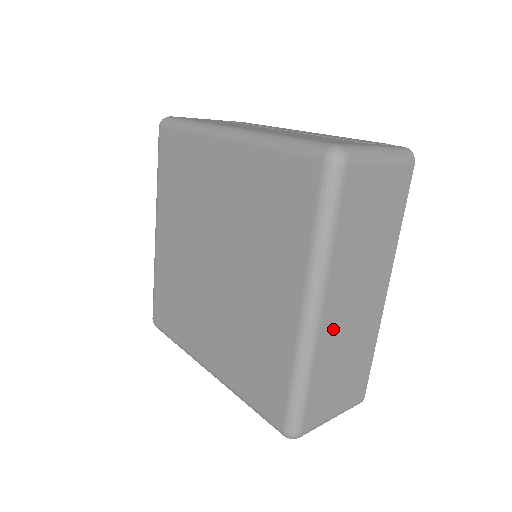
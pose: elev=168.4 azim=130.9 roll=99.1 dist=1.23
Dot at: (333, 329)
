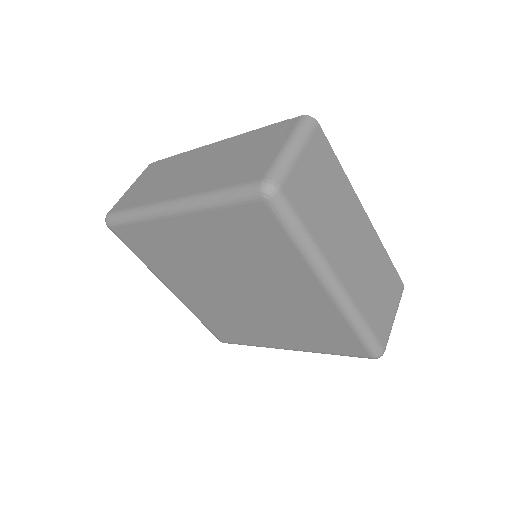
Dot at: (354, 279)
